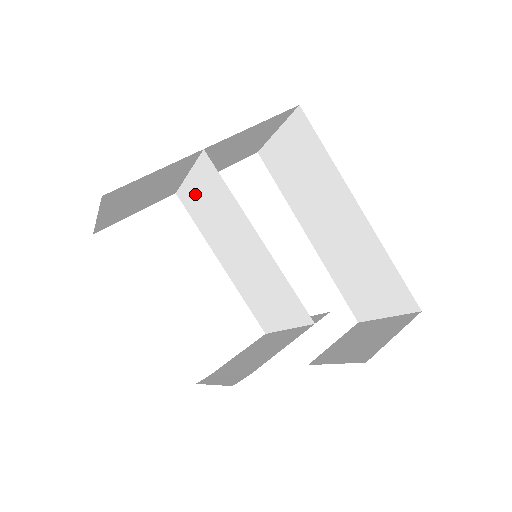
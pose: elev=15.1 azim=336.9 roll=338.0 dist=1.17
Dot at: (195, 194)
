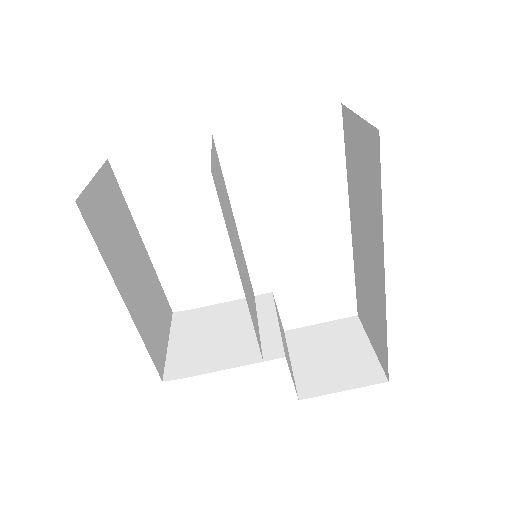
Dot at: (217, 167)
